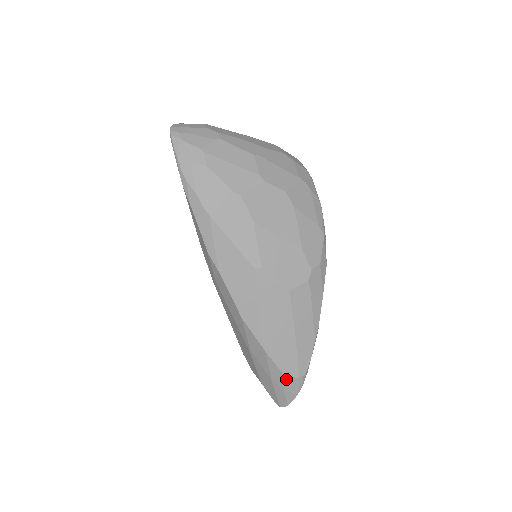
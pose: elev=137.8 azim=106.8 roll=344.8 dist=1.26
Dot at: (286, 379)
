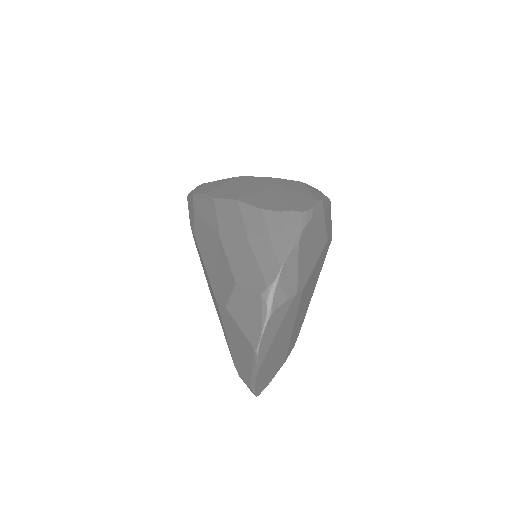
Dot at: (270, 217)
